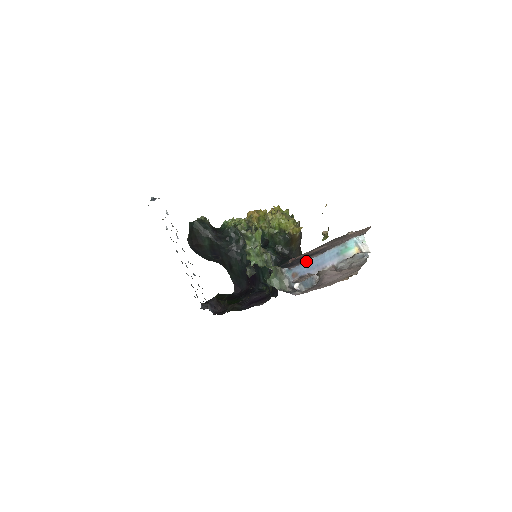
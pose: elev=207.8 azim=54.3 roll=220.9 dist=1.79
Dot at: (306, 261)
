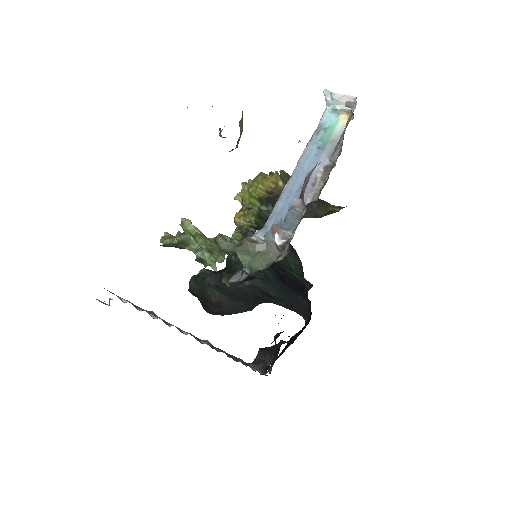
Dot at: occluded
